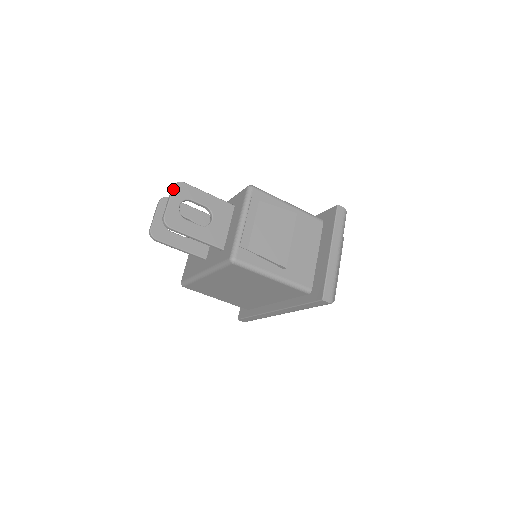
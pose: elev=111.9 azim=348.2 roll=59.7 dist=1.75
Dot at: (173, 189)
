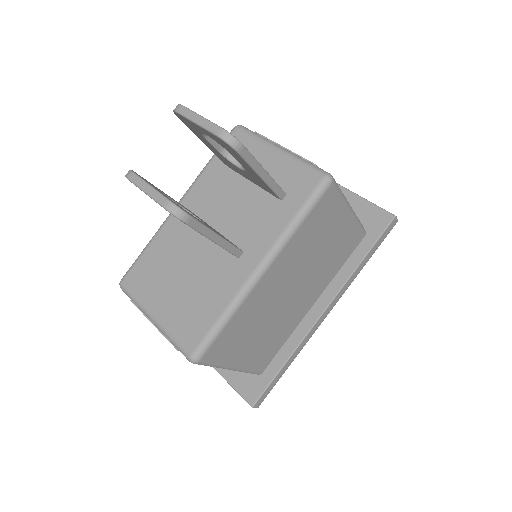
Dot at: (186, 107)
